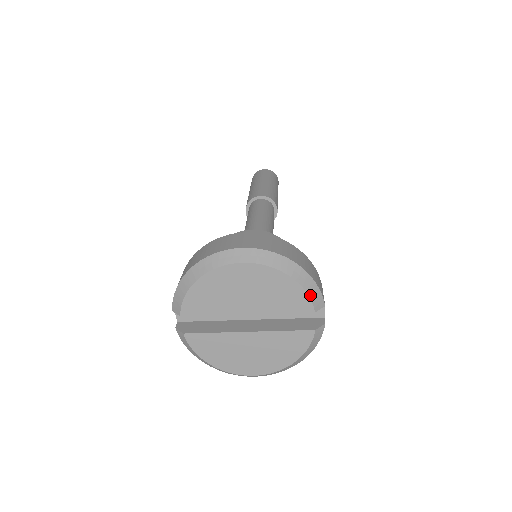
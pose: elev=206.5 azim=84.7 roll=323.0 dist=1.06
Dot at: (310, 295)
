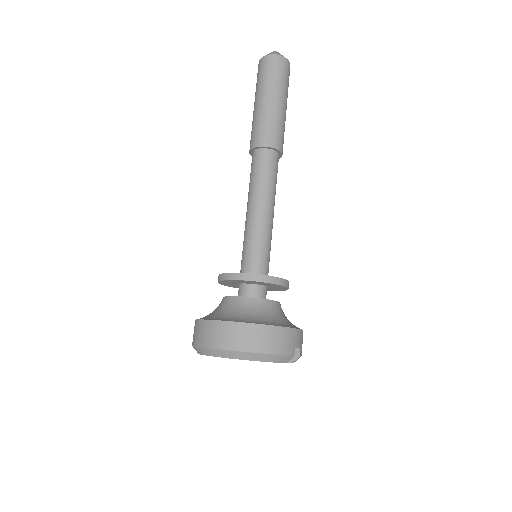
Dot at: (278, 362)
